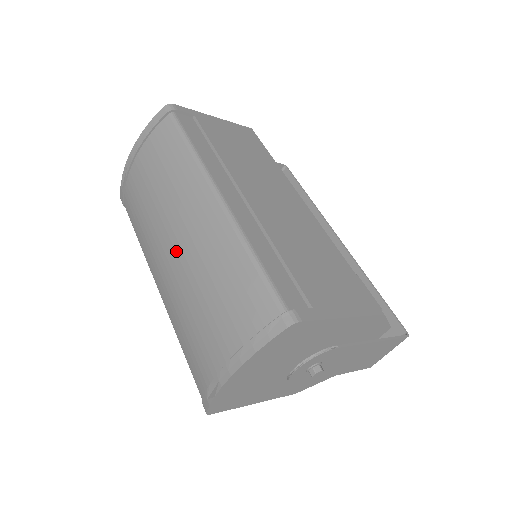
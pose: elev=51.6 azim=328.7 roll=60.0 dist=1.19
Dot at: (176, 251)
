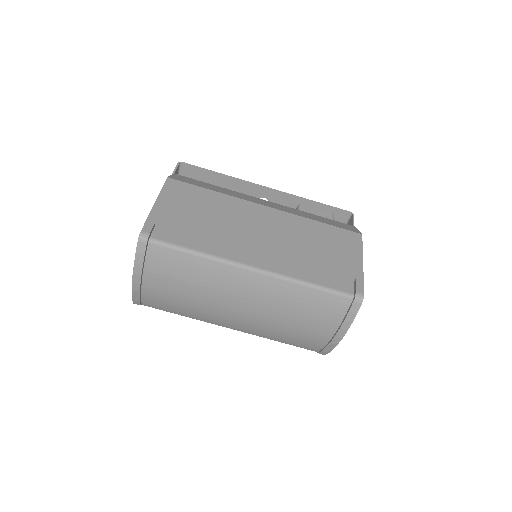
Dot at: (245, 311)
